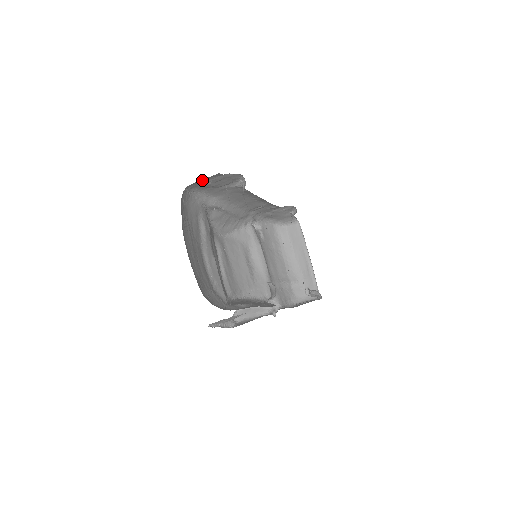
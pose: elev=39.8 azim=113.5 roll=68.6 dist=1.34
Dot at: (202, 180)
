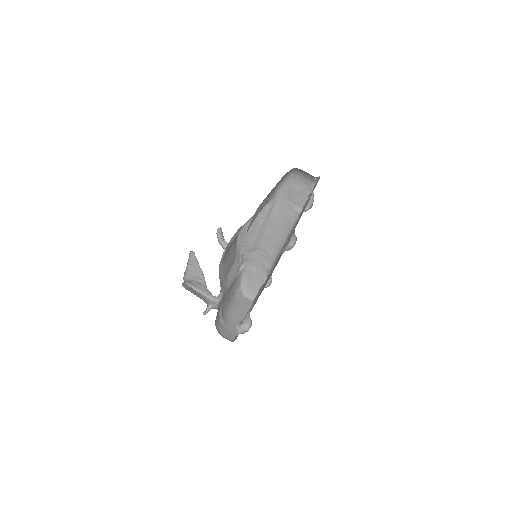
Dot at: (301, 181)
